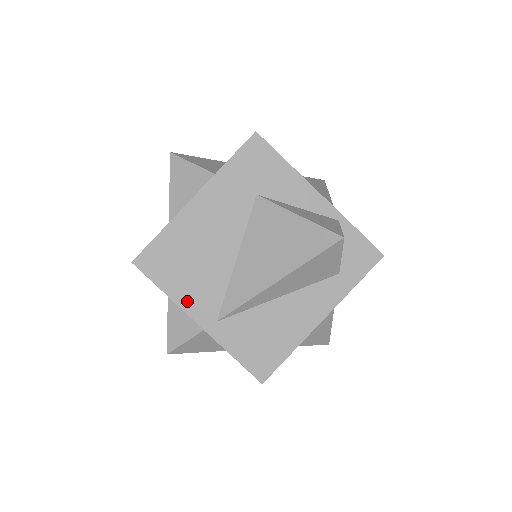
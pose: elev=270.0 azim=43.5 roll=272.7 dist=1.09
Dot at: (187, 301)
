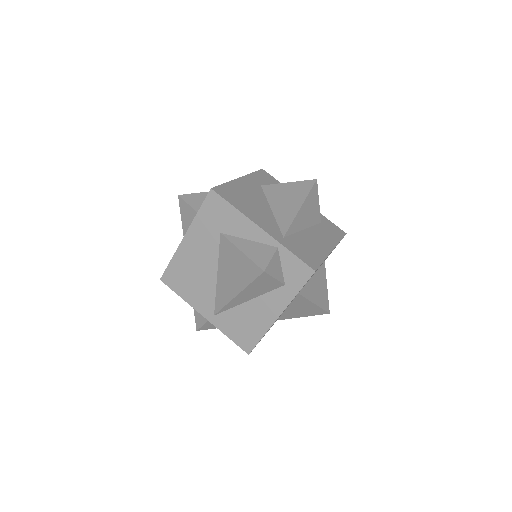
Dot at: (195, 303)
